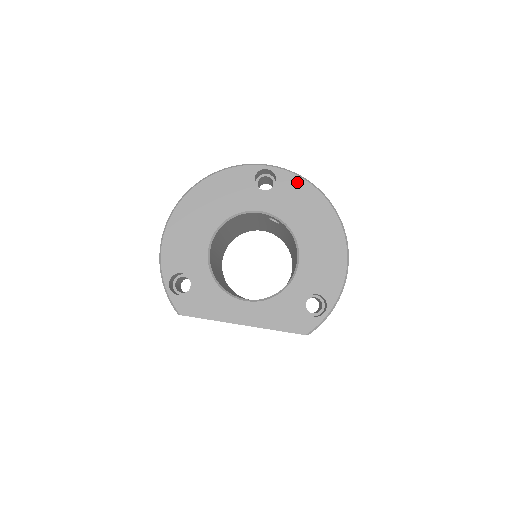
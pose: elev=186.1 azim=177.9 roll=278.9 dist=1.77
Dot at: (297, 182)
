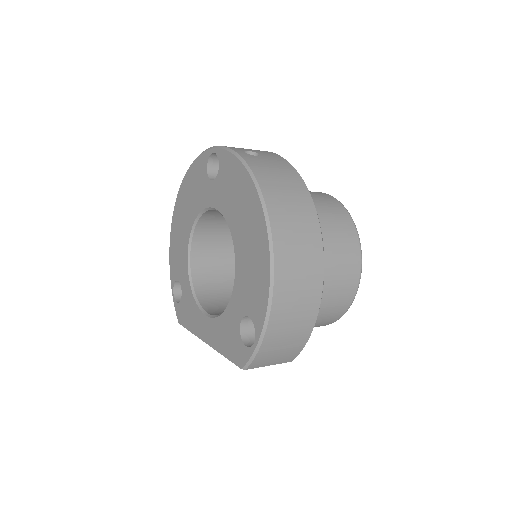
Dot at: (232, 162)
